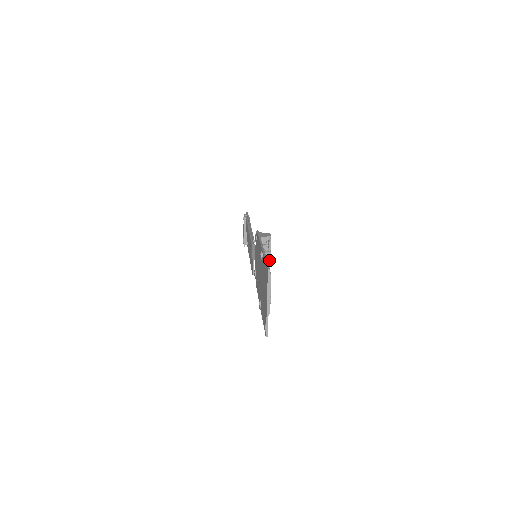
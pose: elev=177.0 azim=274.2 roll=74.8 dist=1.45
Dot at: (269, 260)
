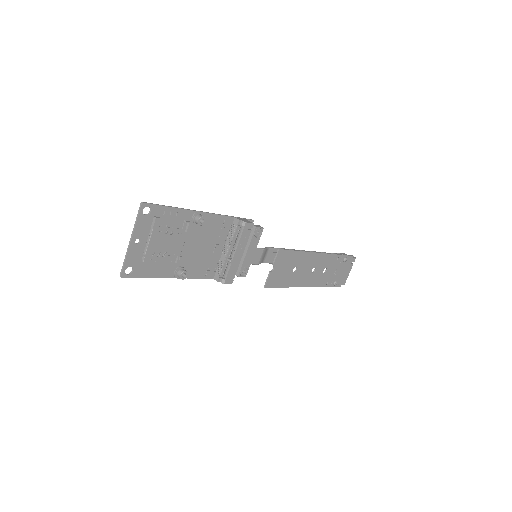
Dot at: (235, 249)
